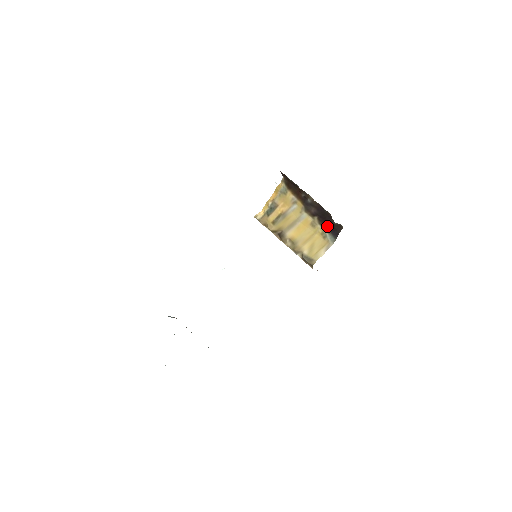
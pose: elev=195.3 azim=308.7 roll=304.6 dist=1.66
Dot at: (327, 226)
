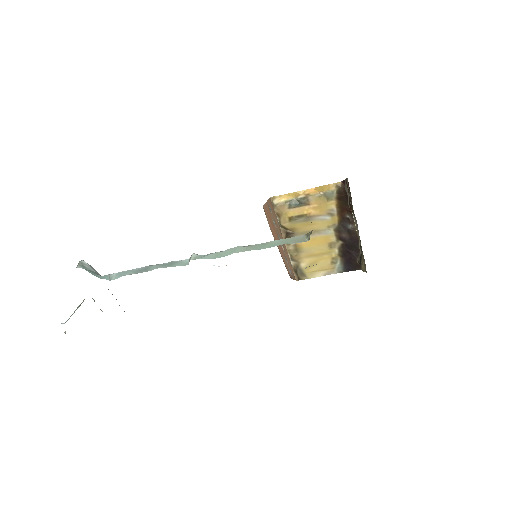
Dot at: (346, 257)
